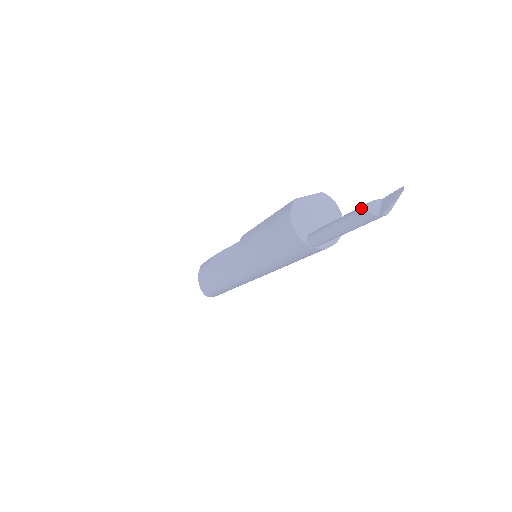
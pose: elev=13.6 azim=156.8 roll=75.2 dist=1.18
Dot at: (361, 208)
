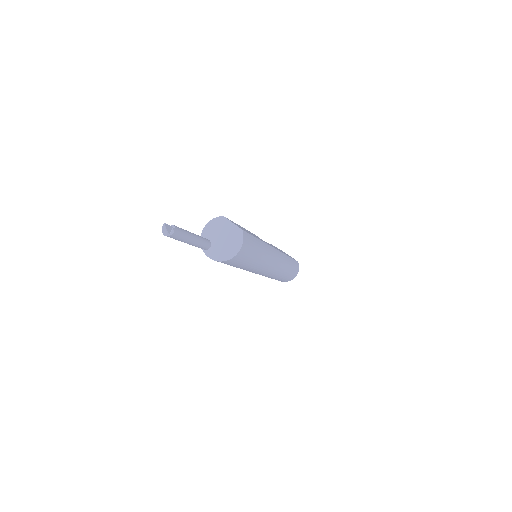
Dot at: occluded
